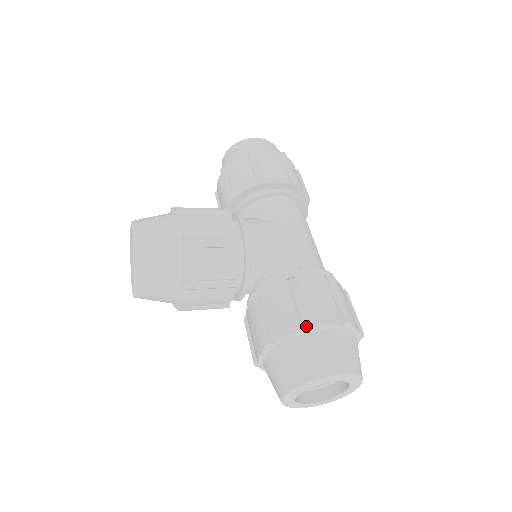
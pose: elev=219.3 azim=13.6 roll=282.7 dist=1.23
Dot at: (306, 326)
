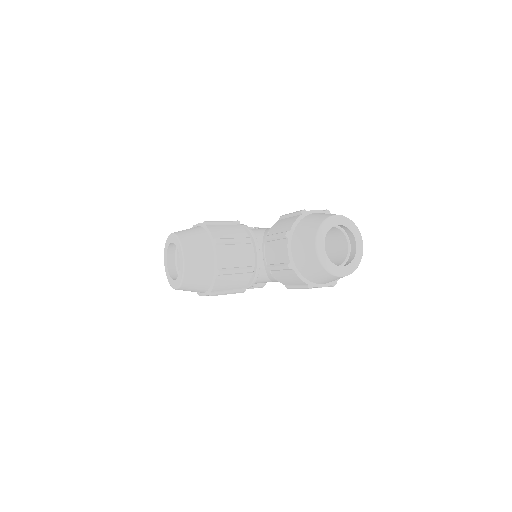
Dot at: (303, 211)
